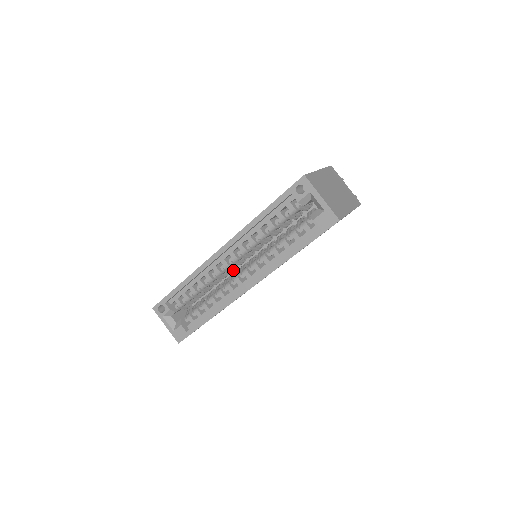
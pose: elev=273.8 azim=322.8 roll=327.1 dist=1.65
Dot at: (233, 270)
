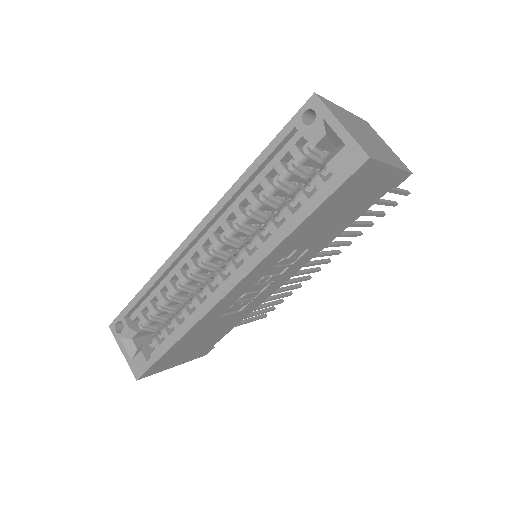
Dot at: (217, 269)
